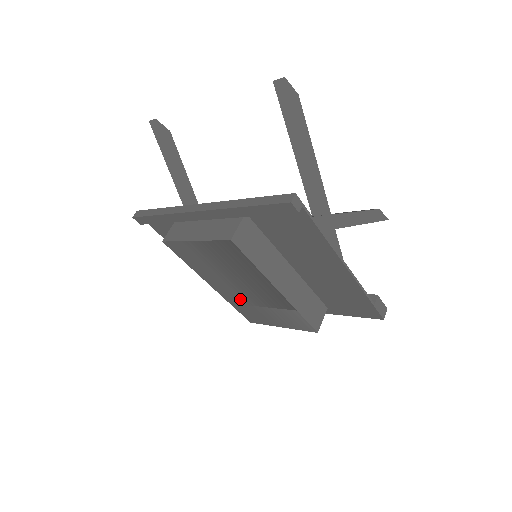
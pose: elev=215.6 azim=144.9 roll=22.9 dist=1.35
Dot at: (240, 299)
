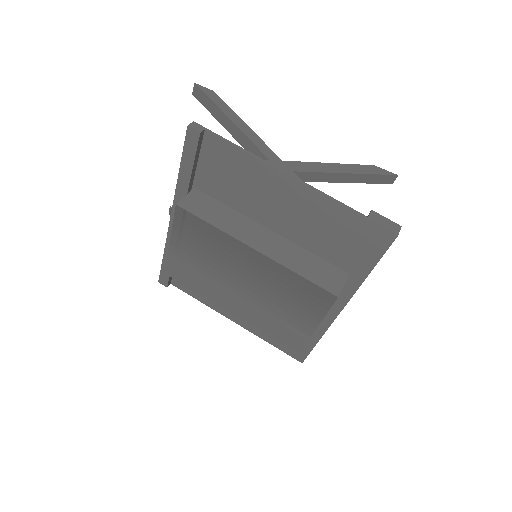
Dot at: (257, 309)
